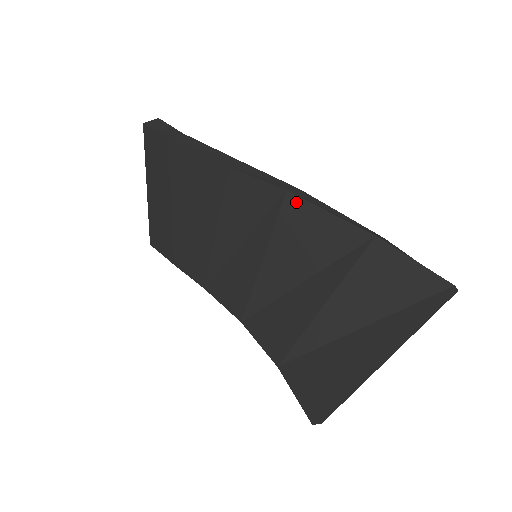
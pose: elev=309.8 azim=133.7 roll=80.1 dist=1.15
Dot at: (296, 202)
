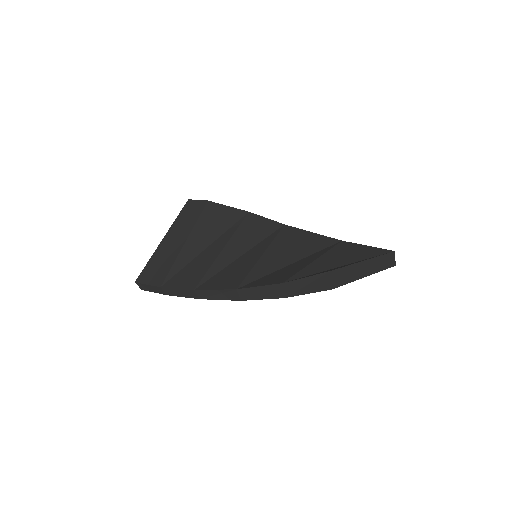
Dot at: (291, 229)
